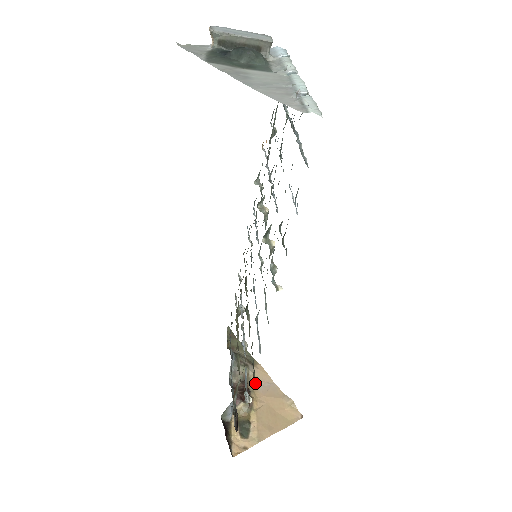
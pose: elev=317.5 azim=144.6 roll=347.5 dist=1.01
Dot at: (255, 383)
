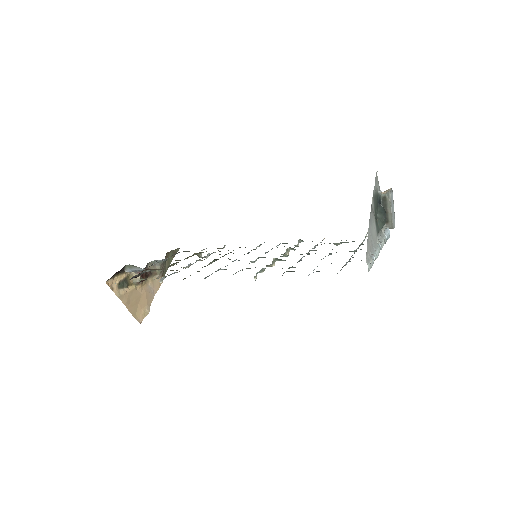
Dot at: (151, 281)
